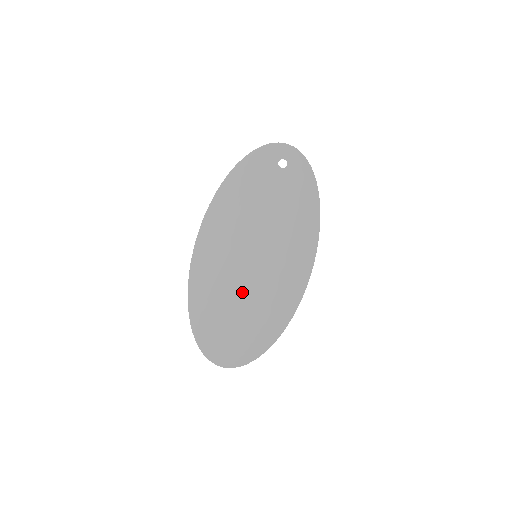
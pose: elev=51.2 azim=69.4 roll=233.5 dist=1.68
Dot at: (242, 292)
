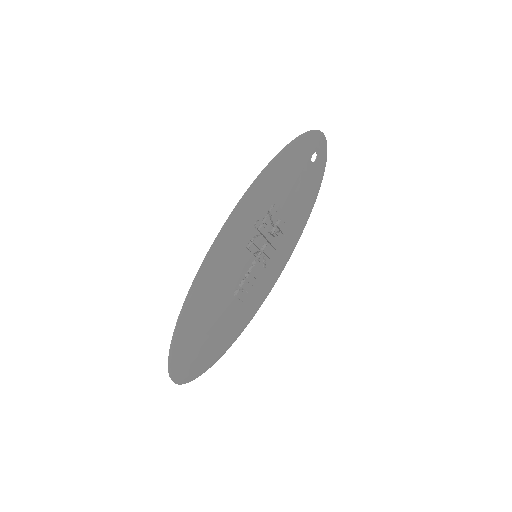
Dot at: (229, 296)
